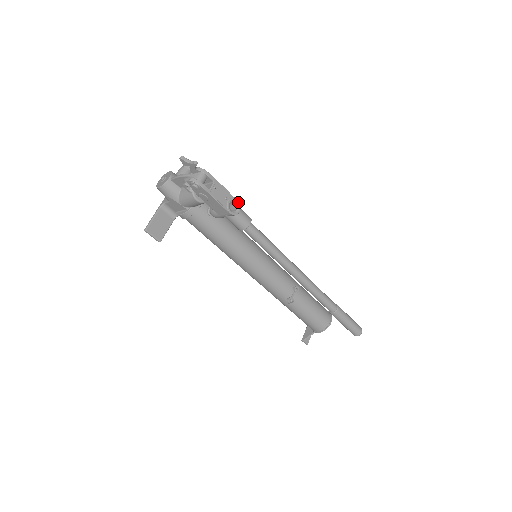
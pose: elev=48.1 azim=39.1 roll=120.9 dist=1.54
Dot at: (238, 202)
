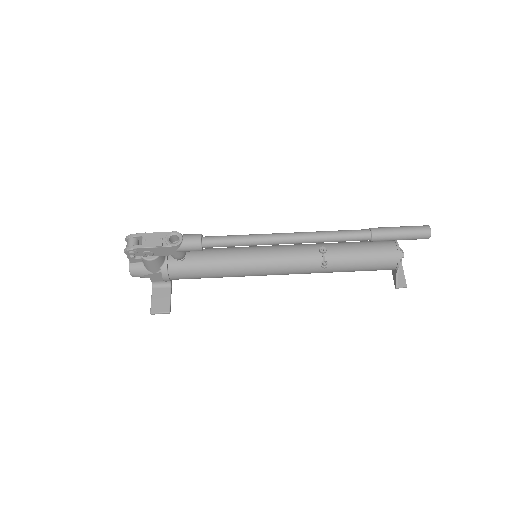
Dot at: (176, 232)
